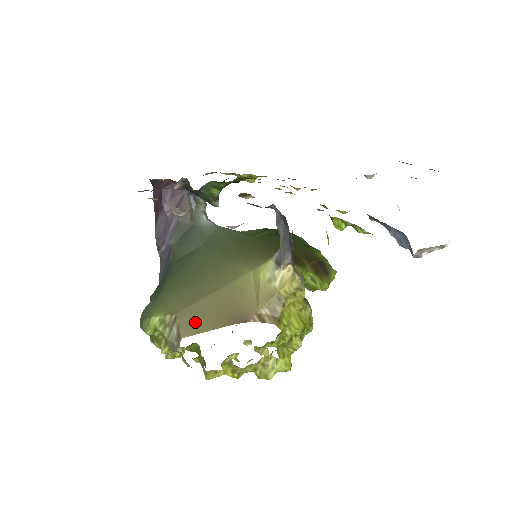
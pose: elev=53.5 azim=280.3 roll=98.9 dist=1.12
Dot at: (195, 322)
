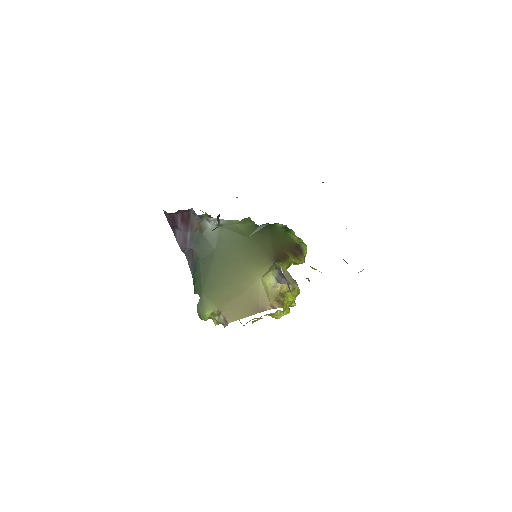
Dot at: (234, 314)
